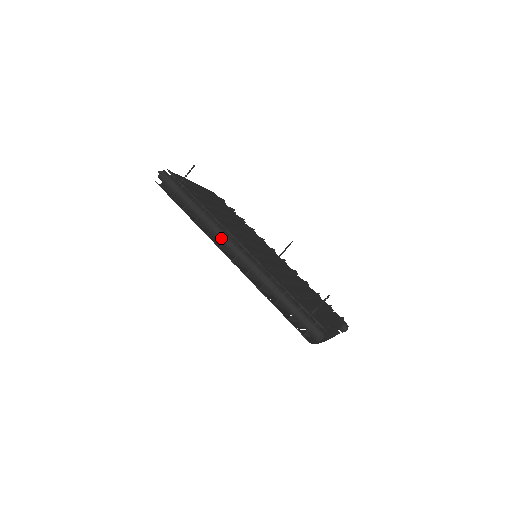
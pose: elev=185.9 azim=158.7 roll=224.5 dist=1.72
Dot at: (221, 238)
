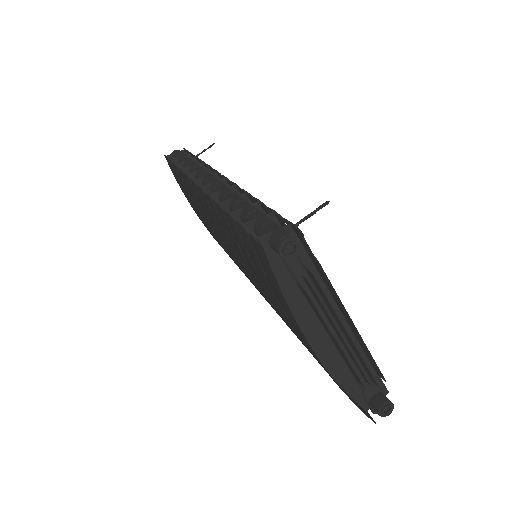
Dot at: (201, 174)
